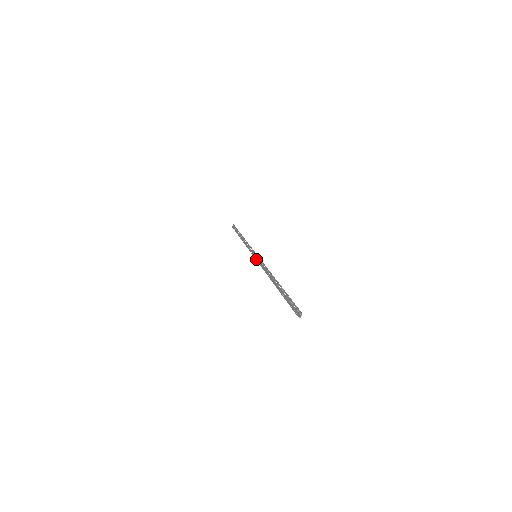
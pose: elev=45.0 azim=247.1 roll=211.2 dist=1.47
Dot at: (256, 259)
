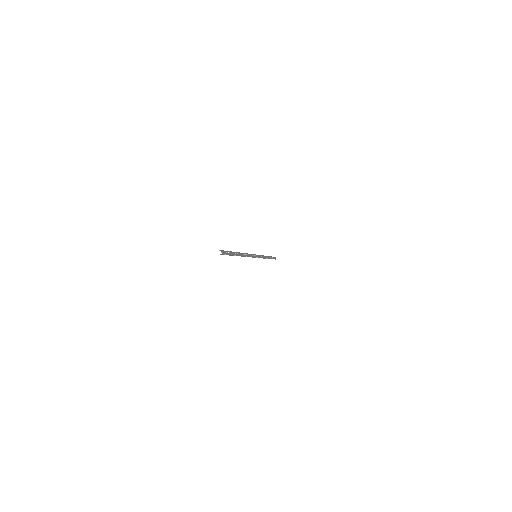
Dot at: (254, 257)
